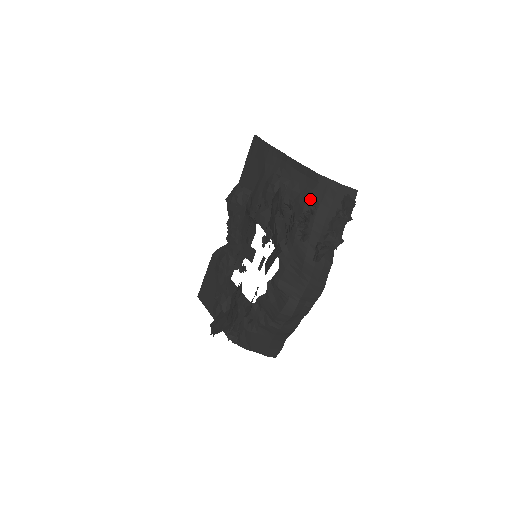
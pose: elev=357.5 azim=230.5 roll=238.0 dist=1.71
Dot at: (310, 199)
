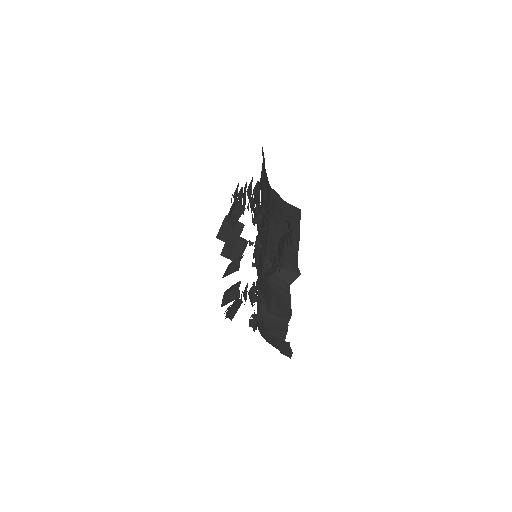
Dot at: occluded
